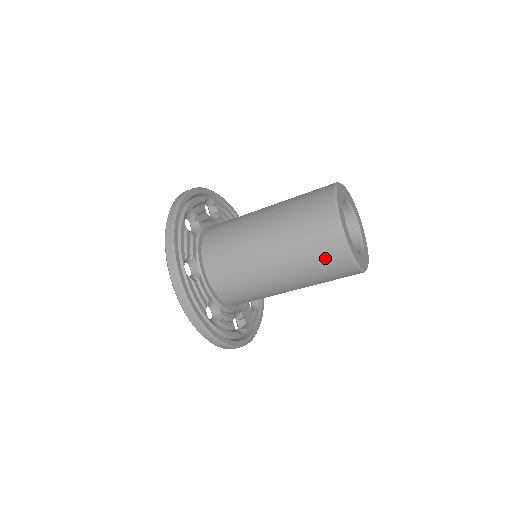
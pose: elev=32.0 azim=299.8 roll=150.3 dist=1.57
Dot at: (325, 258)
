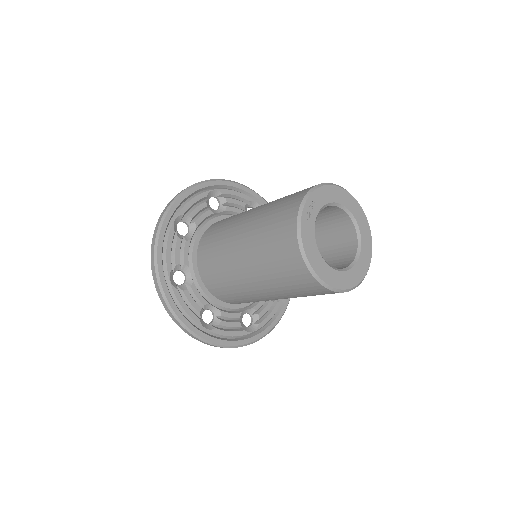
Dot at: occluded
